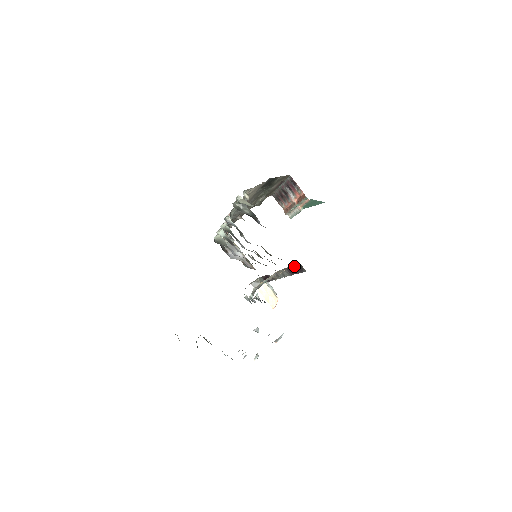
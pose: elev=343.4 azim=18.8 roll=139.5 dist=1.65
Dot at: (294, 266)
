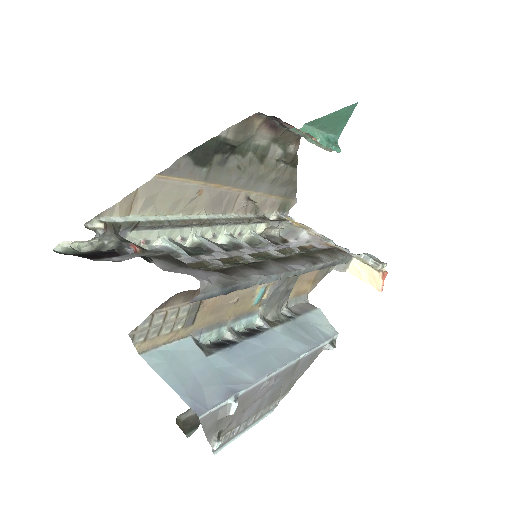
Dot at: occluded
